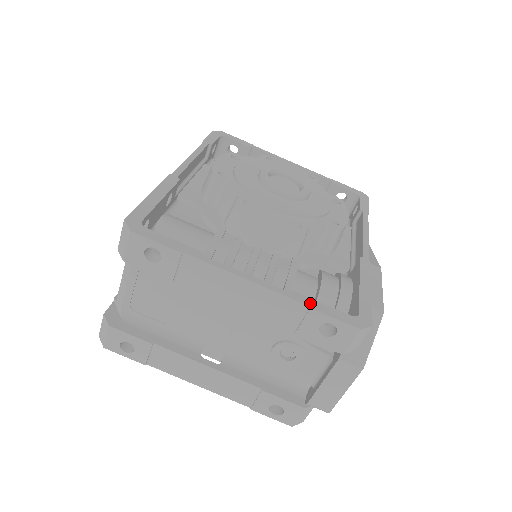
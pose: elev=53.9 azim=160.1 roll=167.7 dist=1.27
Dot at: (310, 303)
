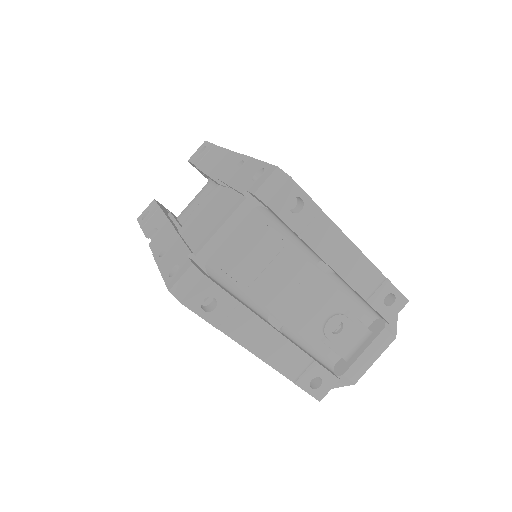
Dot at: occluded
